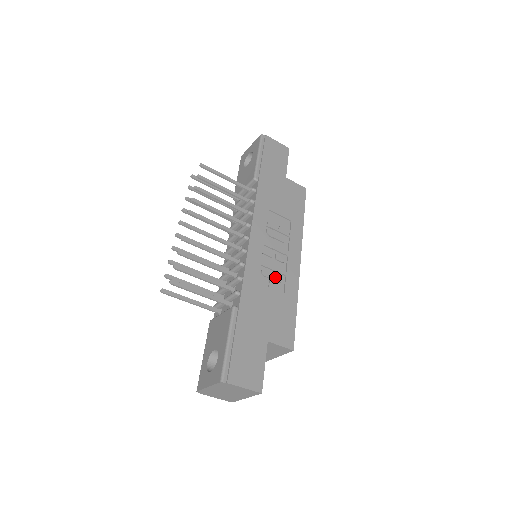
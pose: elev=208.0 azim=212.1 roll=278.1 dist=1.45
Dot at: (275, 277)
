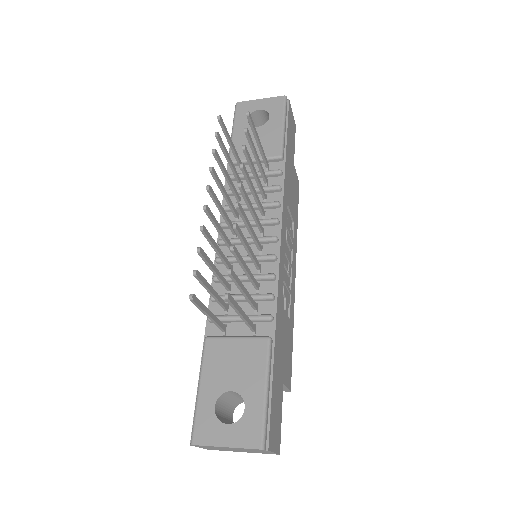
Dot at: (288, 297)
